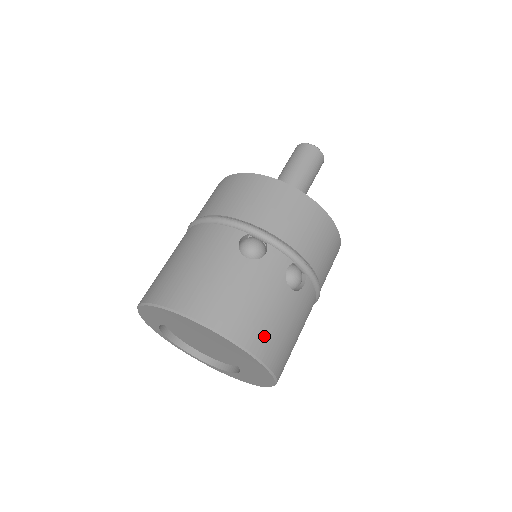
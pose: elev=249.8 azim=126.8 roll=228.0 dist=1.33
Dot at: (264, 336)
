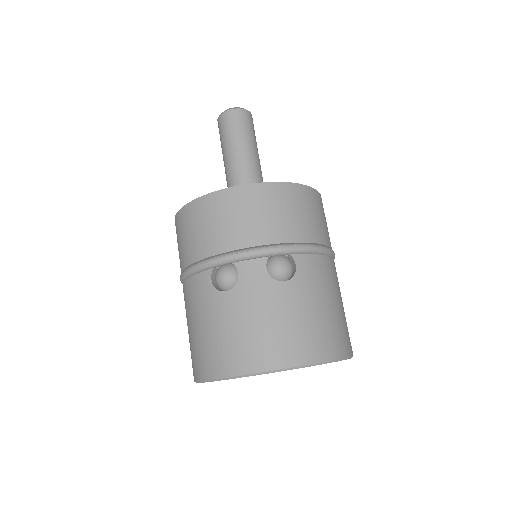
Dot at: (292, 343)
